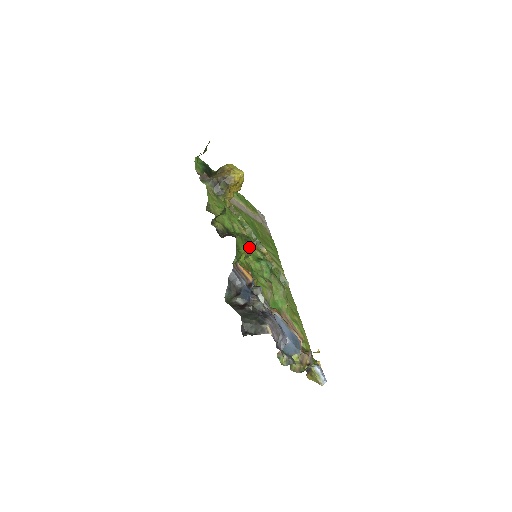
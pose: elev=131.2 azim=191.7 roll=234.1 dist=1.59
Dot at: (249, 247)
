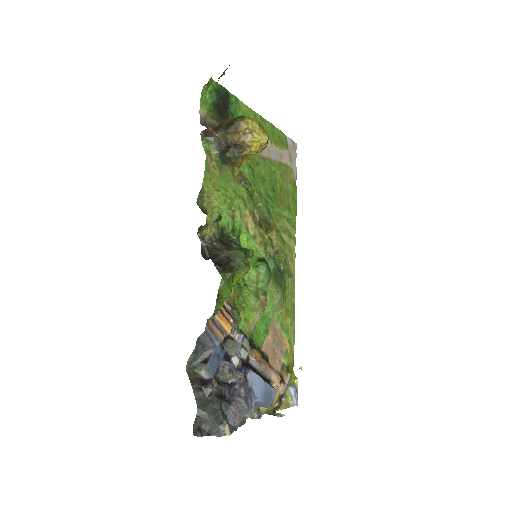
Dot at: (241, 276)
